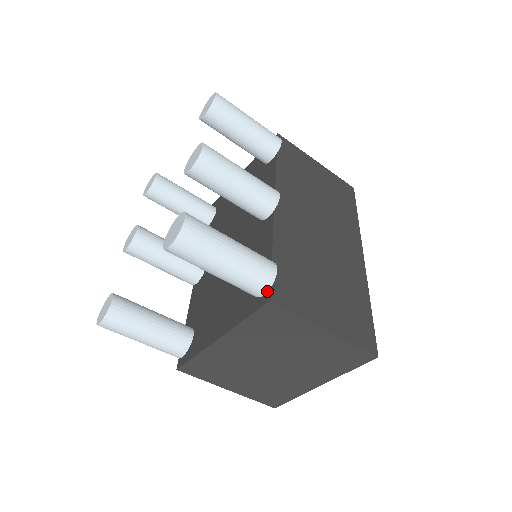
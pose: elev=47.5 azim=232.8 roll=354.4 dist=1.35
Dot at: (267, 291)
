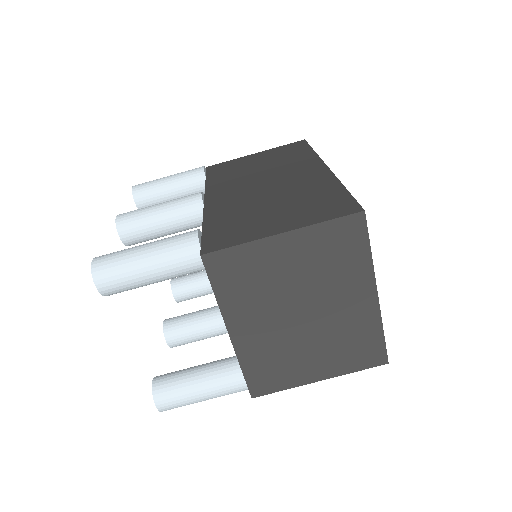
Dot at: occluded
